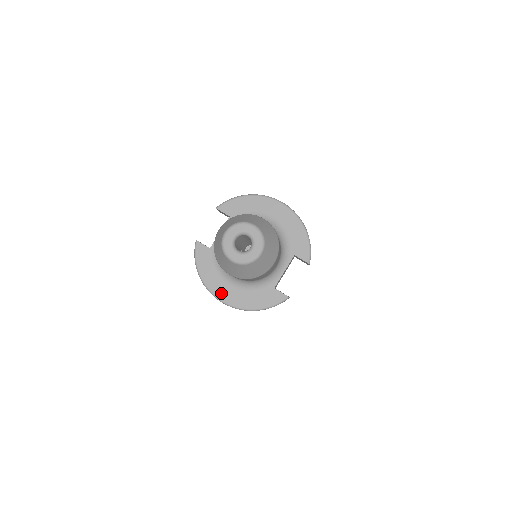
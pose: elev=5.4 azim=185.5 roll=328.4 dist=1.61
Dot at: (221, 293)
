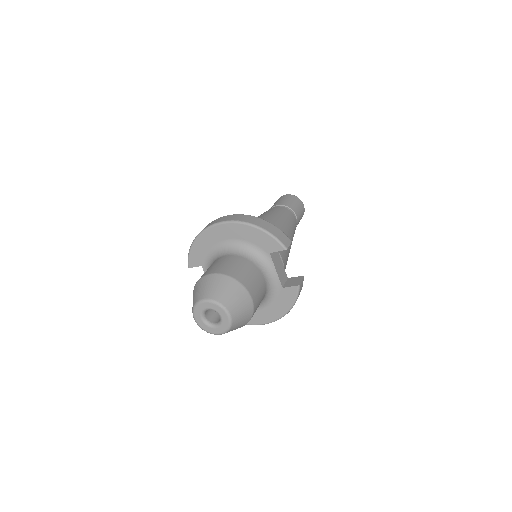
Dot at: (255, 320)
